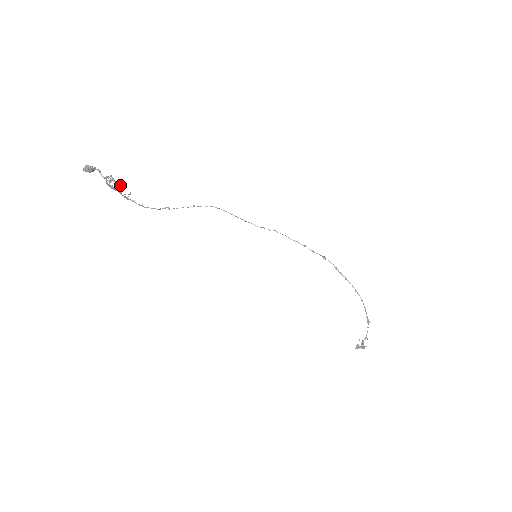
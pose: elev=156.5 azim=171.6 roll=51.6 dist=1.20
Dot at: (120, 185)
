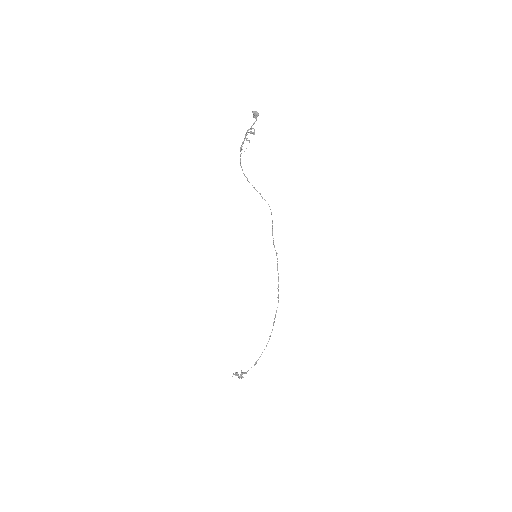
Dot at: occluded
